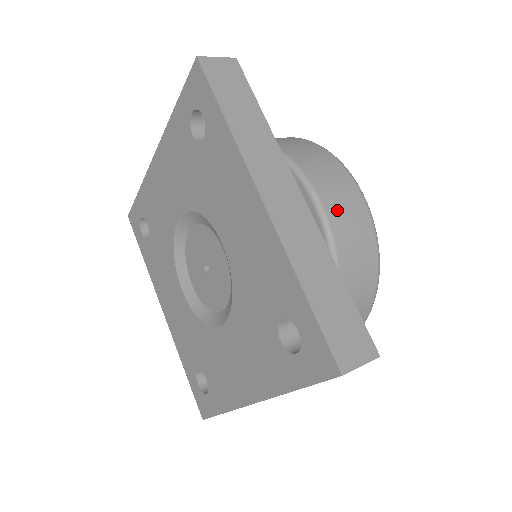
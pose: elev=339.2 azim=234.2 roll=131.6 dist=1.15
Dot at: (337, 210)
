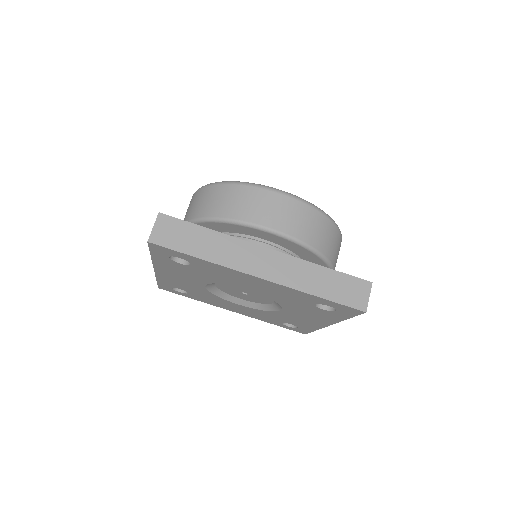
Dot at: (284, 223)
